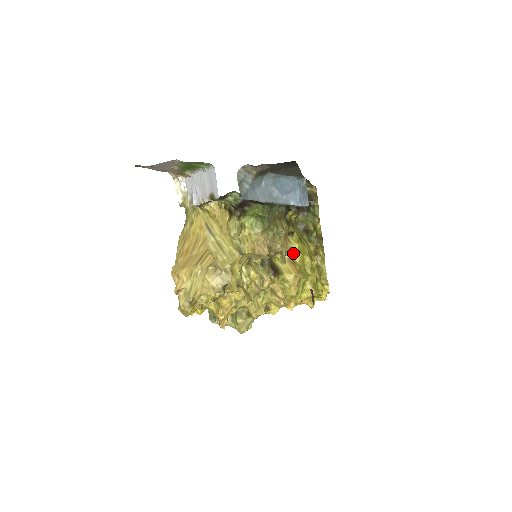
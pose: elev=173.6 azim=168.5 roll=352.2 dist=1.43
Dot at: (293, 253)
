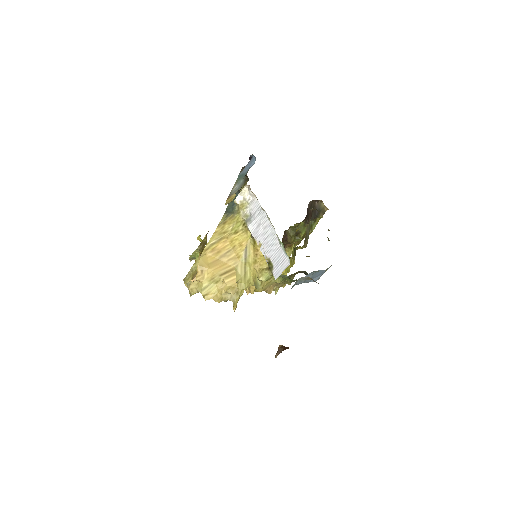
Dot at: (283, 287)
